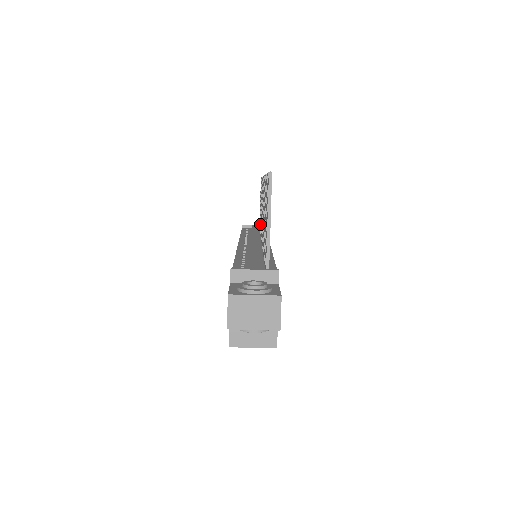
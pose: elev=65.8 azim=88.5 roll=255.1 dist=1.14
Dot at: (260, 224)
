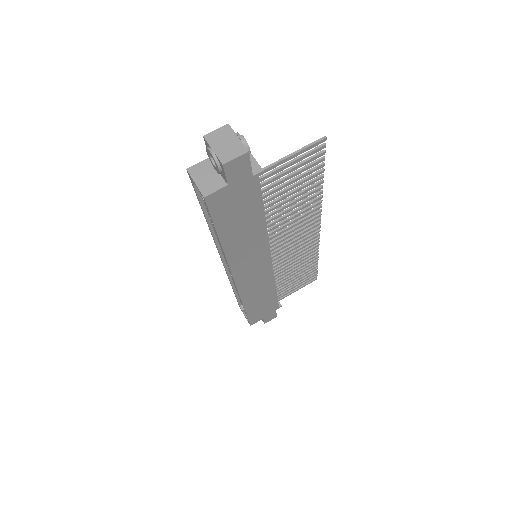
Dot at: (281, 279)
